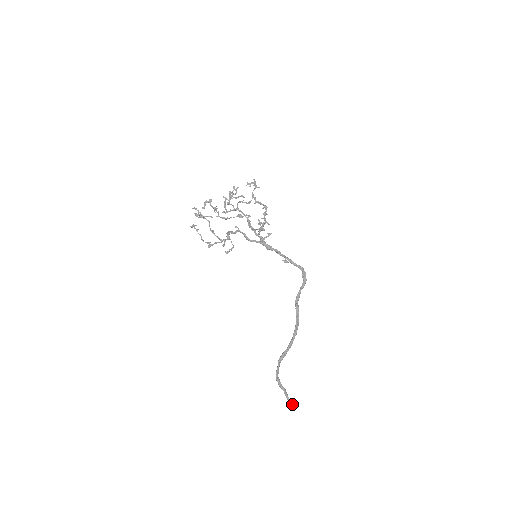
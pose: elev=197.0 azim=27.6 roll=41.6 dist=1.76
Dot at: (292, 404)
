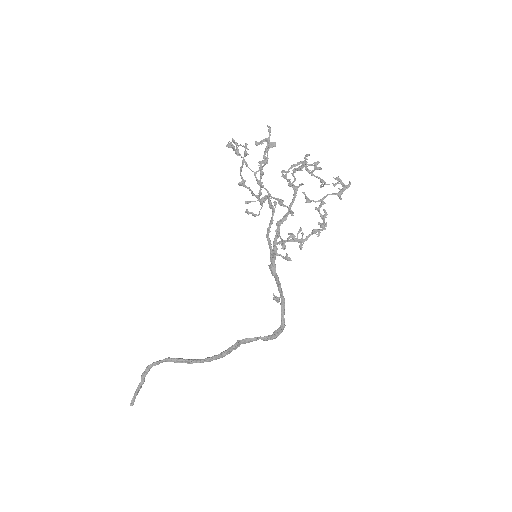
Dot at: (134, 400)
